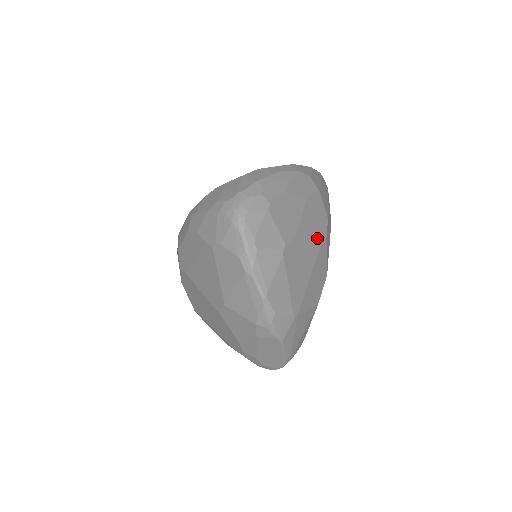
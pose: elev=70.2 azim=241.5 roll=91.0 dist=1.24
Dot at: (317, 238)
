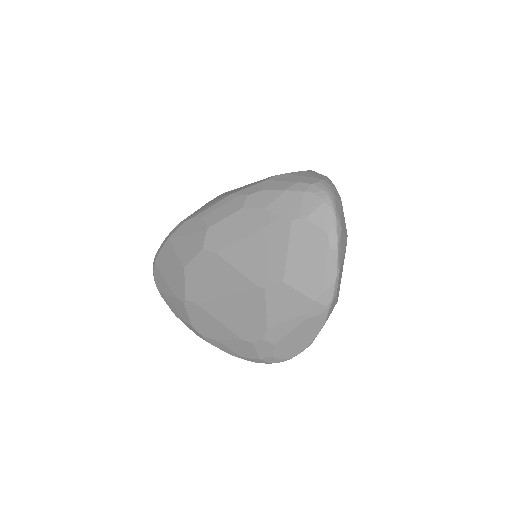
Dot at: occluded
